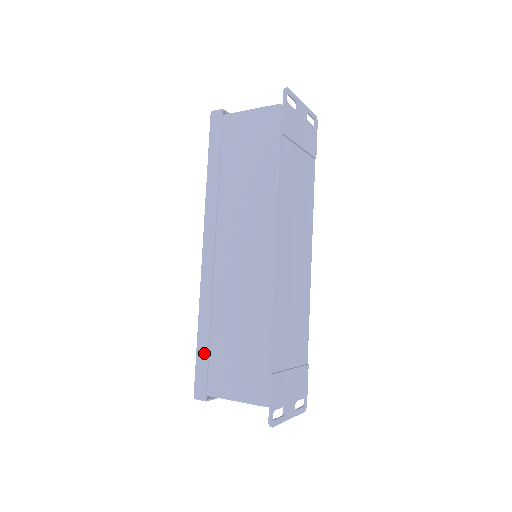
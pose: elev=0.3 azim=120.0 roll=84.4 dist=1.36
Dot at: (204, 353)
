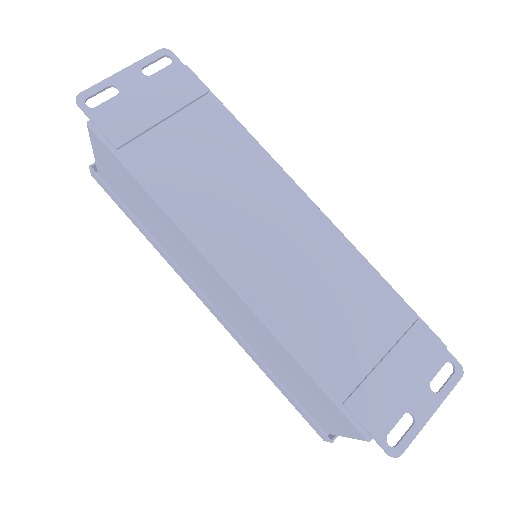
Dot at: (289, 398)
